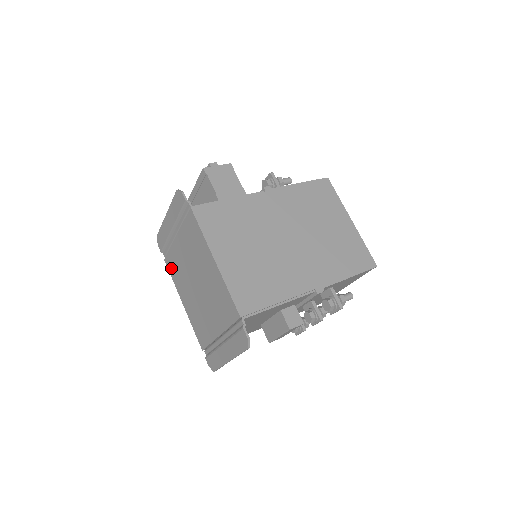
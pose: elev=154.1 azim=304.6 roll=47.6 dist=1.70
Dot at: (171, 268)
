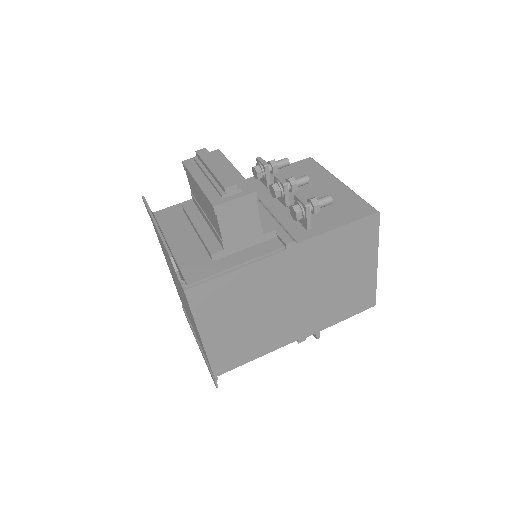
Dot at: occluded
